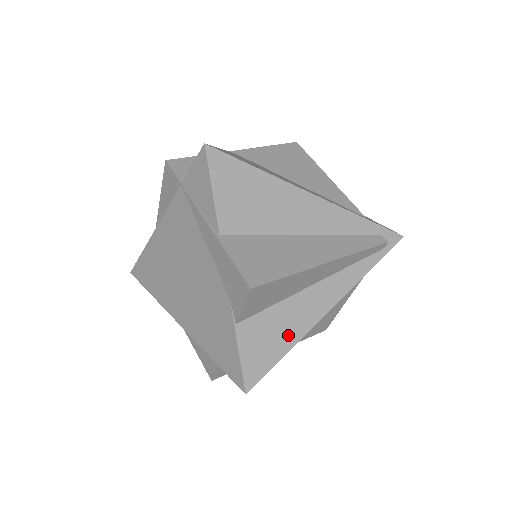
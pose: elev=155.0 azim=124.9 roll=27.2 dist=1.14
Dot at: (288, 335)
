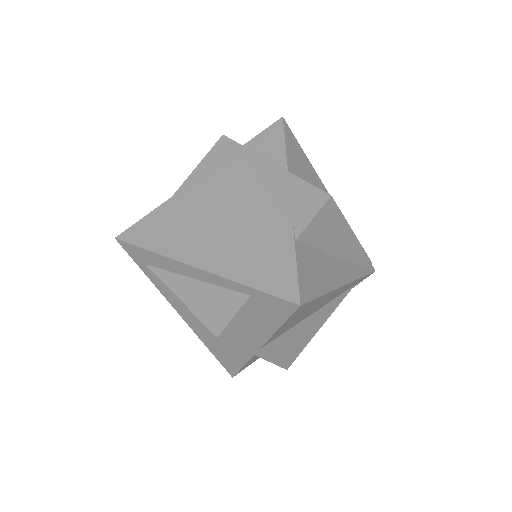
Dot at: (324, 280)
